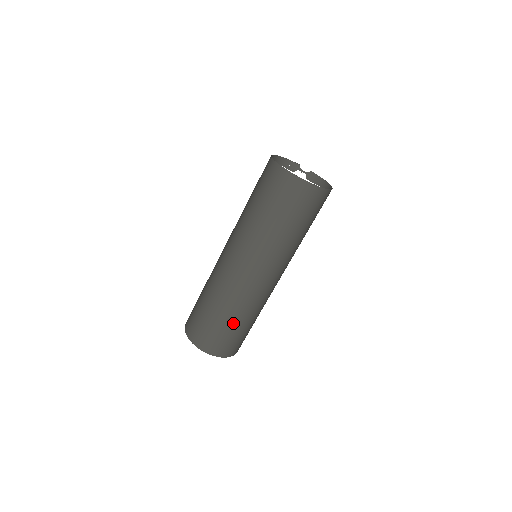
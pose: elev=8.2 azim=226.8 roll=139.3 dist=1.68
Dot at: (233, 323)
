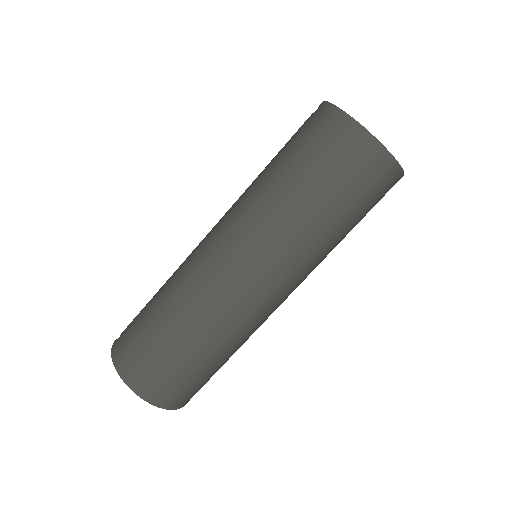
Dot at: (203, 358)
